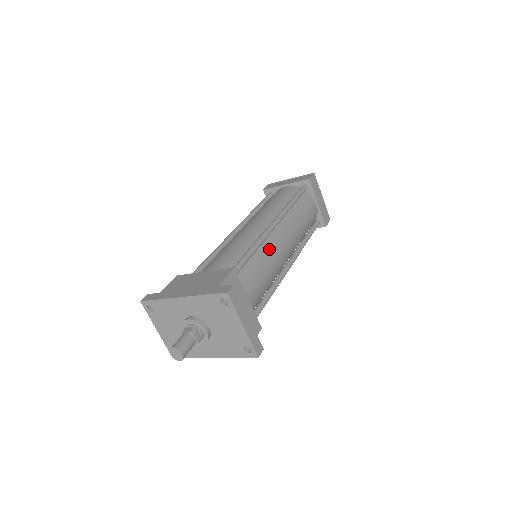
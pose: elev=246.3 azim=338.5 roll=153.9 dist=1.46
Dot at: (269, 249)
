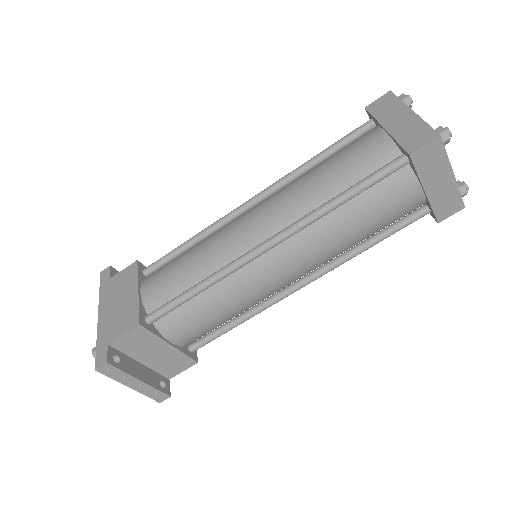
Dot at: (238, 284)
